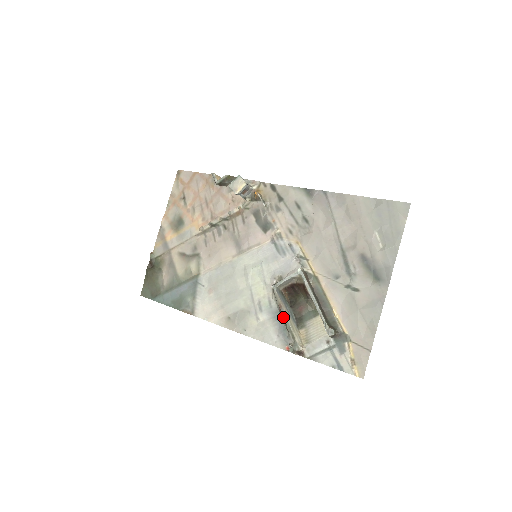
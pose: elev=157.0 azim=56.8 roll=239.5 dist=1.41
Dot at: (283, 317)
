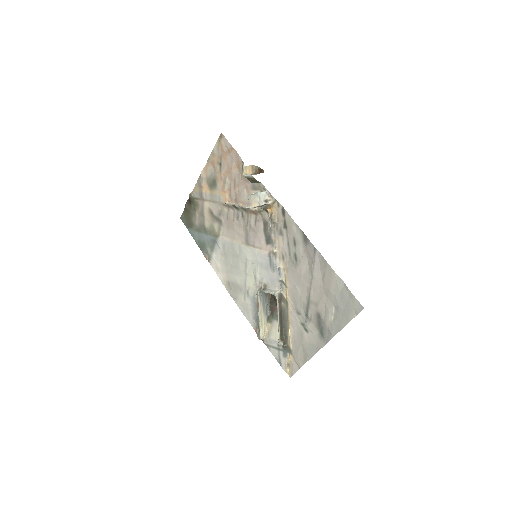
Dot at: (258, 313)
